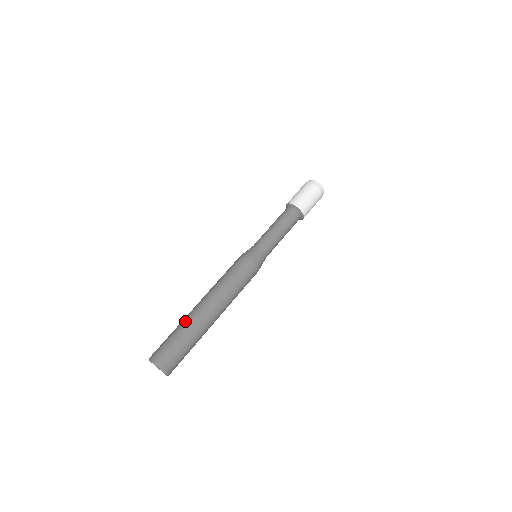
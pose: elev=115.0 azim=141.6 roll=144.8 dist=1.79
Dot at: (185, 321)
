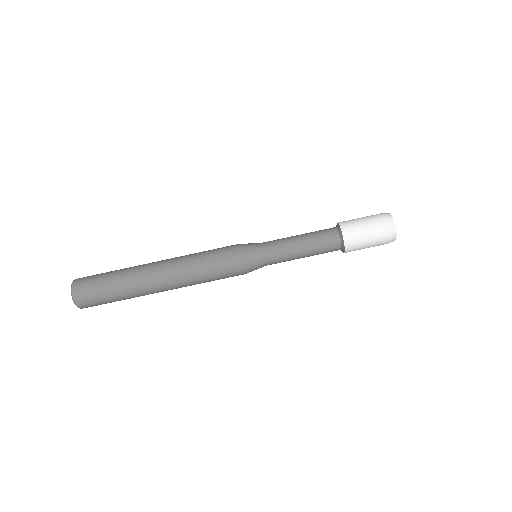
Dot at: (130, 285)
